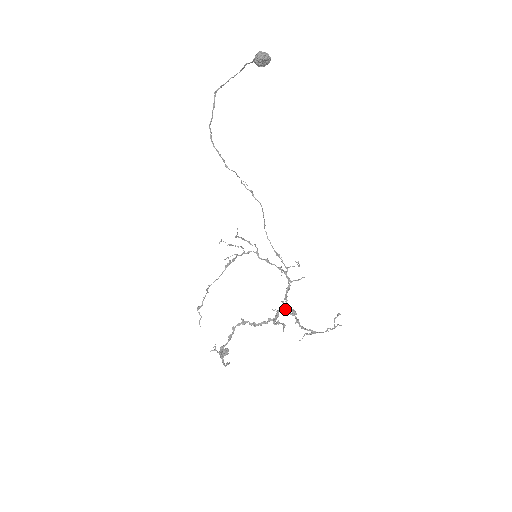
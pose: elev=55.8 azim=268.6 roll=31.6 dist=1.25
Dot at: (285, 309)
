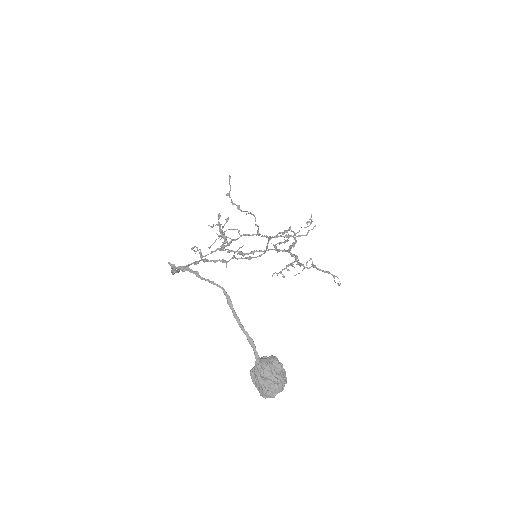
Dot at: occluded
